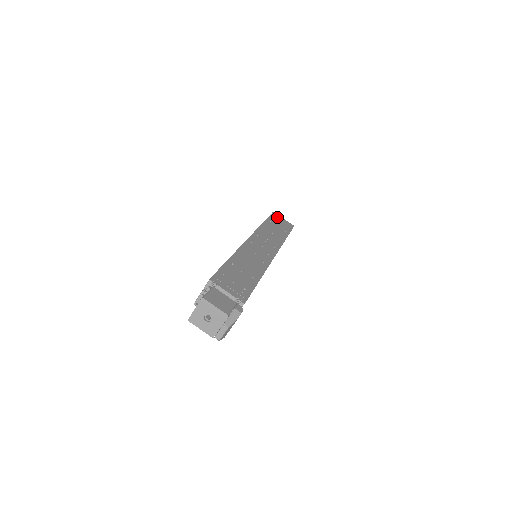
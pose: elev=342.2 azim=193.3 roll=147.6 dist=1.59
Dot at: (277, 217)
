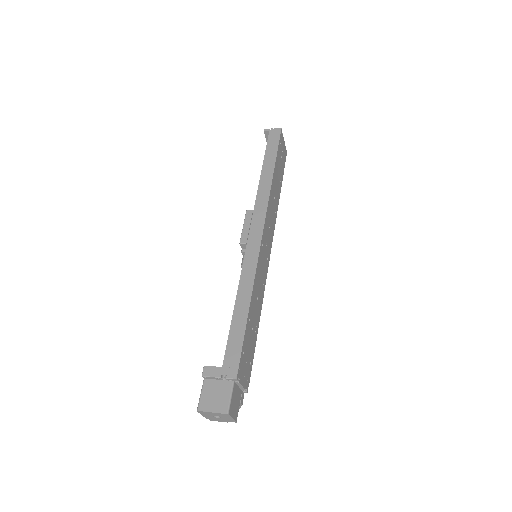
Dot at: (282, 143)
